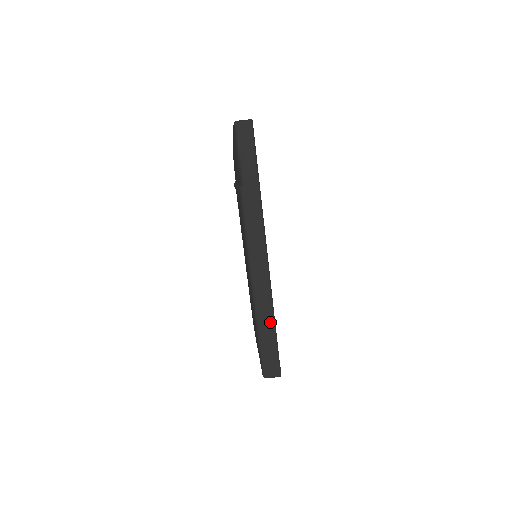
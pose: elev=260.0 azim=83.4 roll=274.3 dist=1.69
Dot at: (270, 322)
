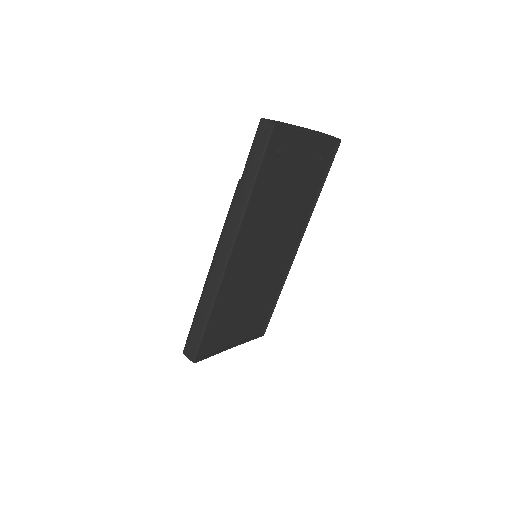
Dot at: (206, 312)
